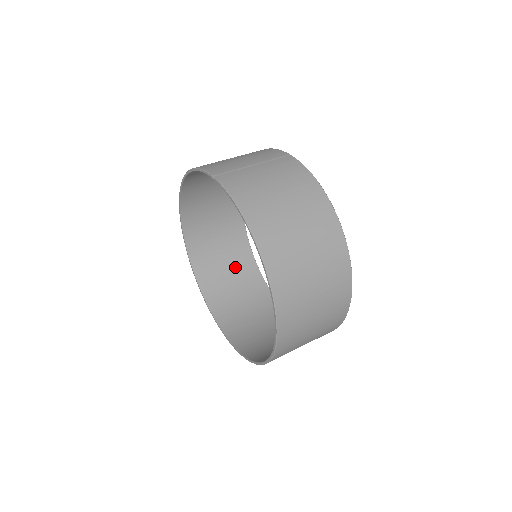
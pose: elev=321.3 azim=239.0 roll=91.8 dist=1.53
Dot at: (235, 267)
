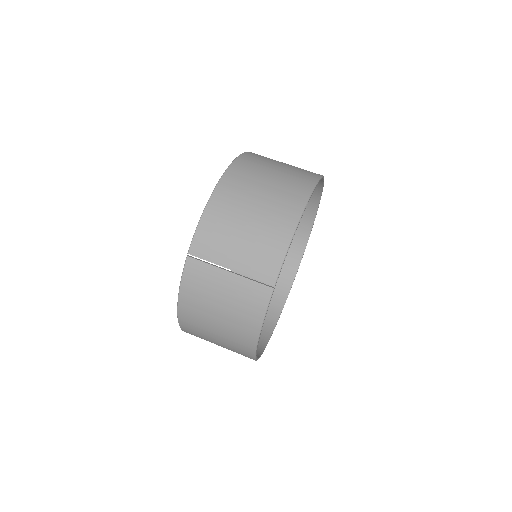
Dot at: occluded
